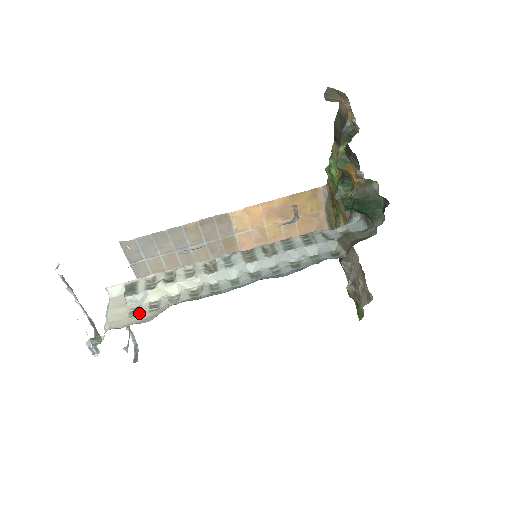
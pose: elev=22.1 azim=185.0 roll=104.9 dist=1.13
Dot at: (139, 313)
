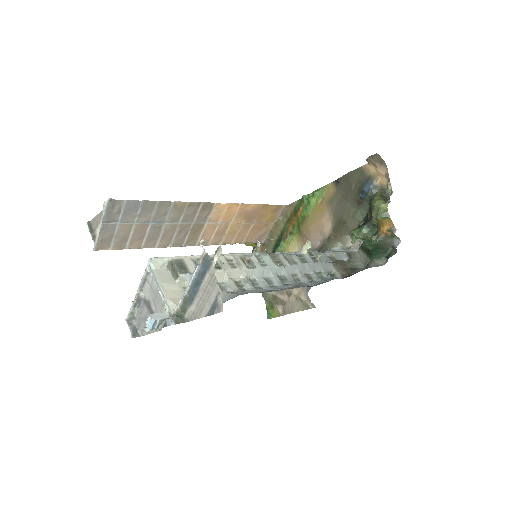
Dot at: occluded
